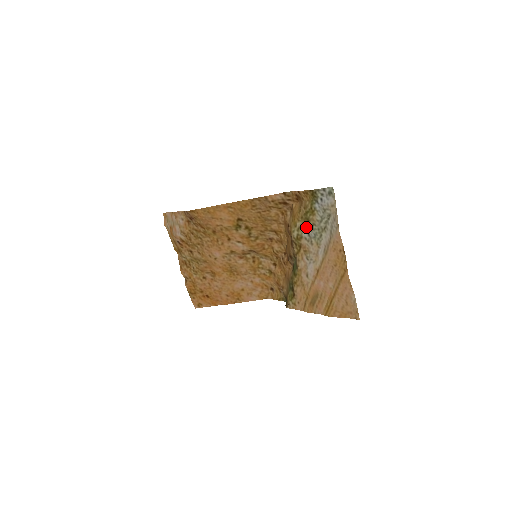
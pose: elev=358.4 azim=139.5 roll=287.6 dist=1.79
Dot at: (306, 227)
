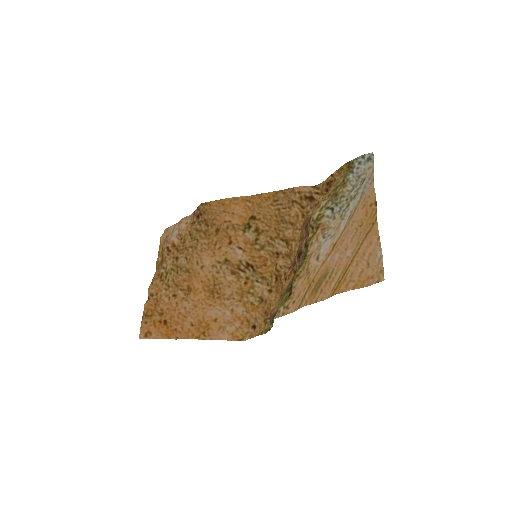
Dot at: (332, 204)
